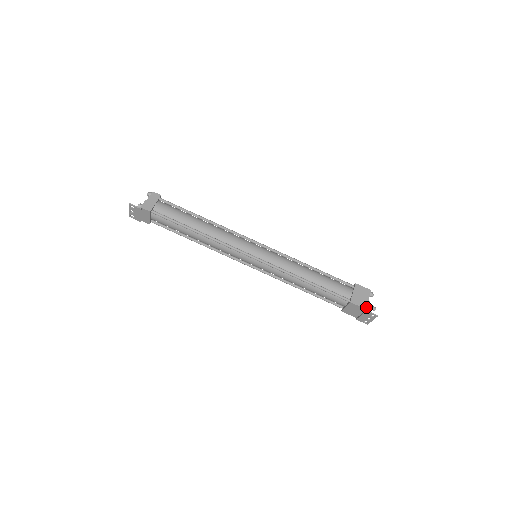
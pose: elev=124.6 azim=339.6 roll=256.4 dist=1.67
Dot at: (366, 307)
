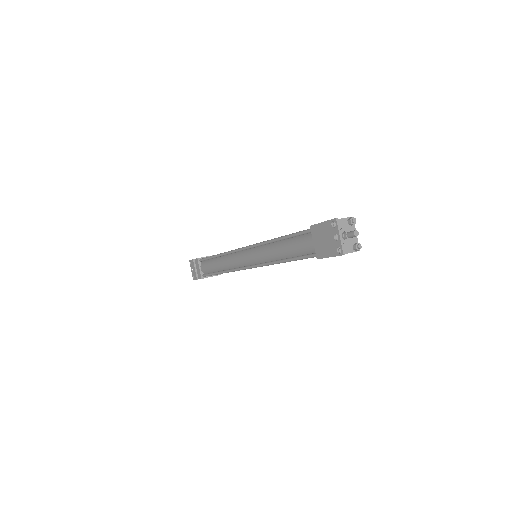
Dot at: occluded
